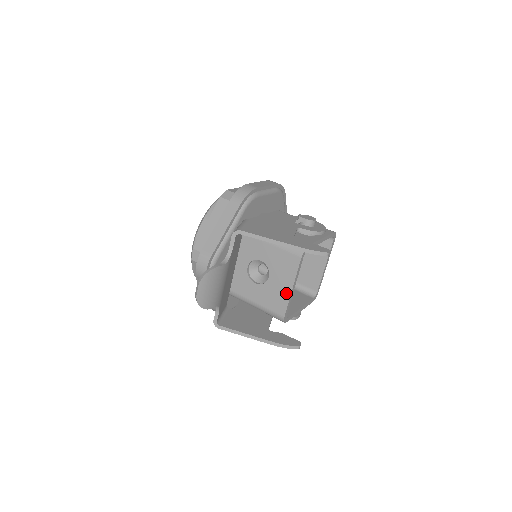
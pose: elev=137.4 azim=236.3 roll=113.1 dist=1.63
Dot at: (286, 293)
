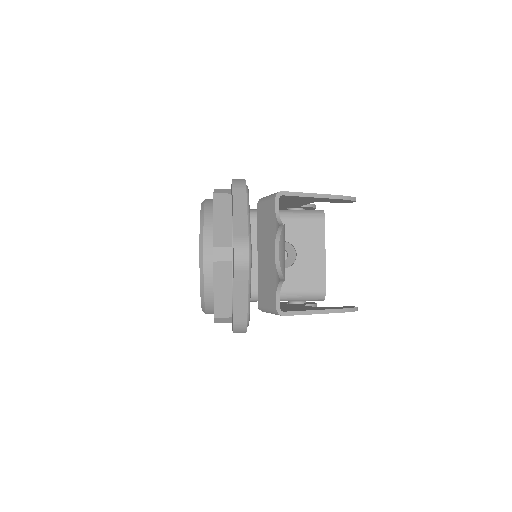
Dot at: (320, 263)
